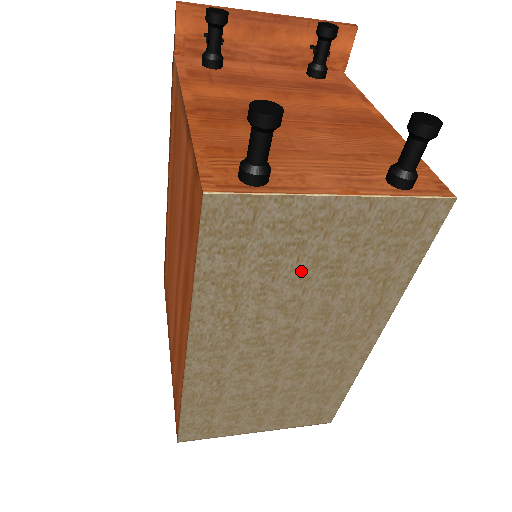
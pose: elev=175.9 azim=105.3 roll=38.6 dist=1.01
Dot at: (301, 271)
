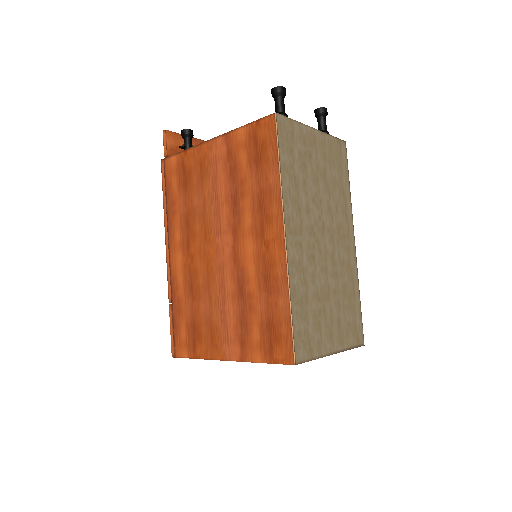
Dot at: (314, 173)
